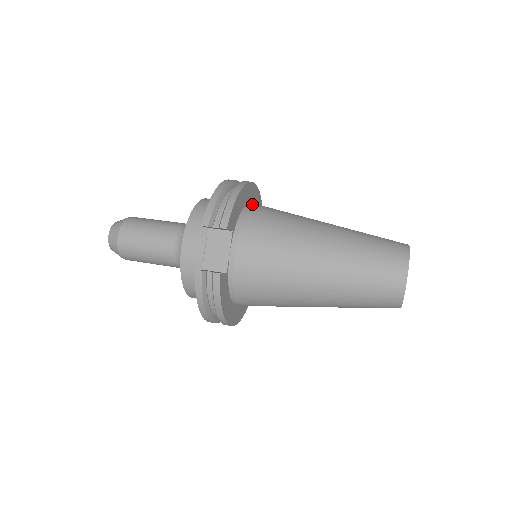
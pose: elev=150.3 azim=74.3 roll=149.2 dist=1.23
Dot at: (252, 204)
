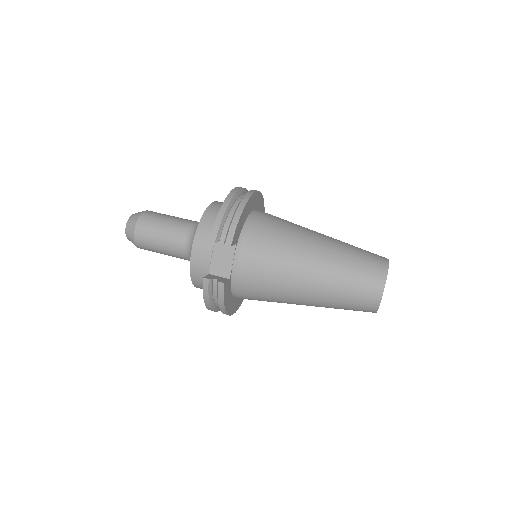
Dot at: (254, 213)
